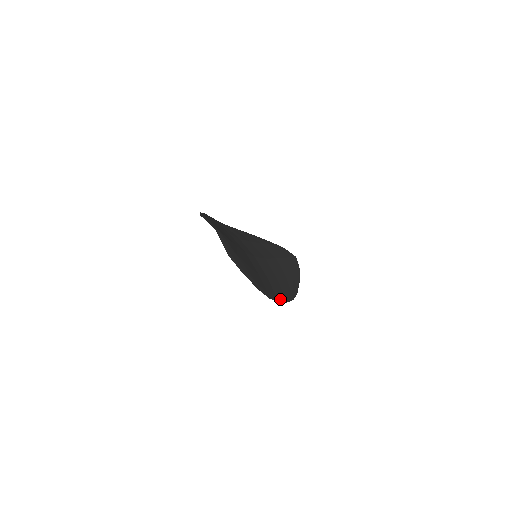
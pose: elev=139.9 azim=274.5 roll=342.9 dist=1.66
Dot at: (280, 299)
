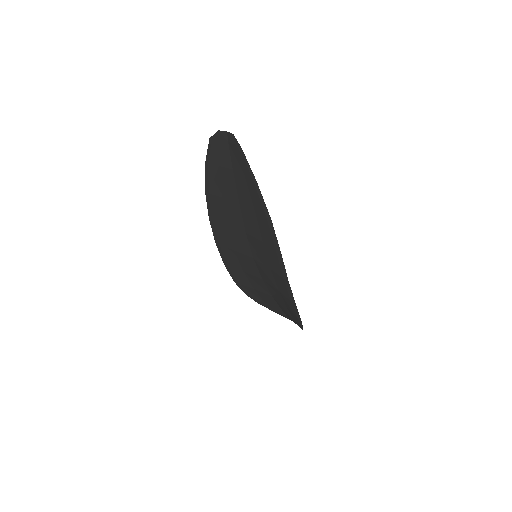
Dot at: (289, 288)
